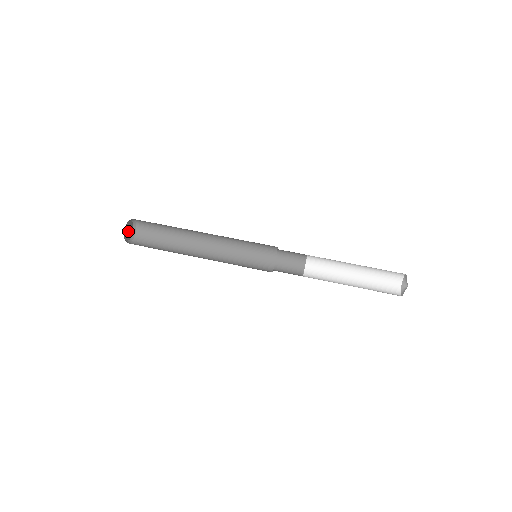
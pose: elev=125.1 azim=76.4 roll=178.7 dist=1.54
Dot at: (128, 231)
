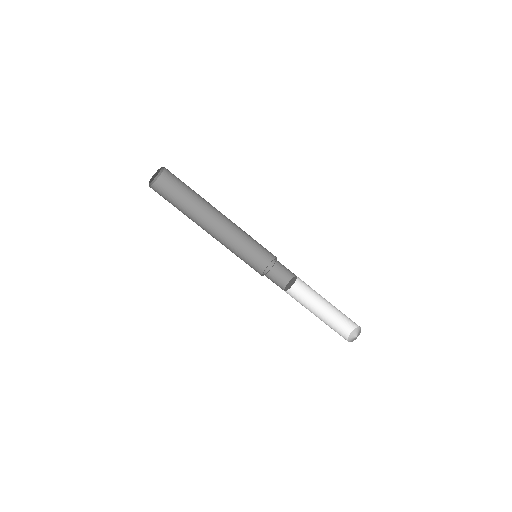
Dot at: (155, 175)
